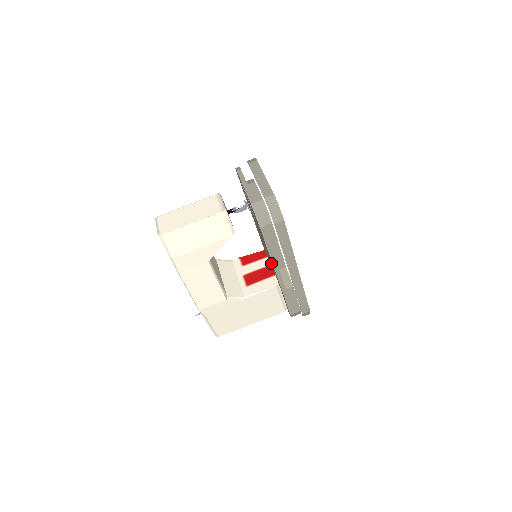
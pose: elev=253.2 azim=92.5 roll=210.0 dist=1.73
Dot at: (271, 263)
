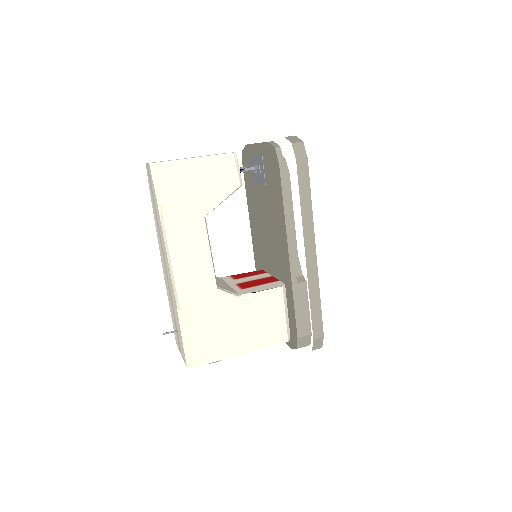
Dot at: (278, 251)
